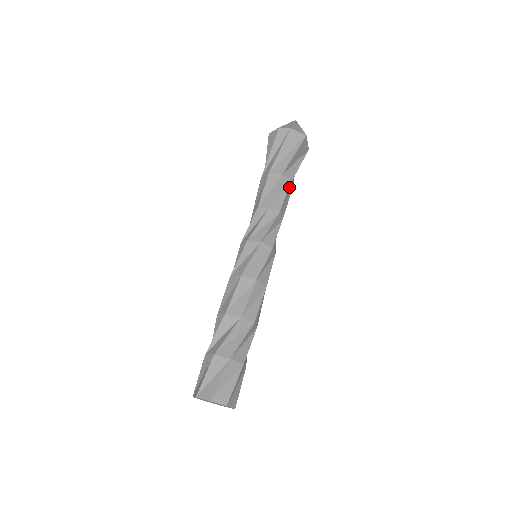
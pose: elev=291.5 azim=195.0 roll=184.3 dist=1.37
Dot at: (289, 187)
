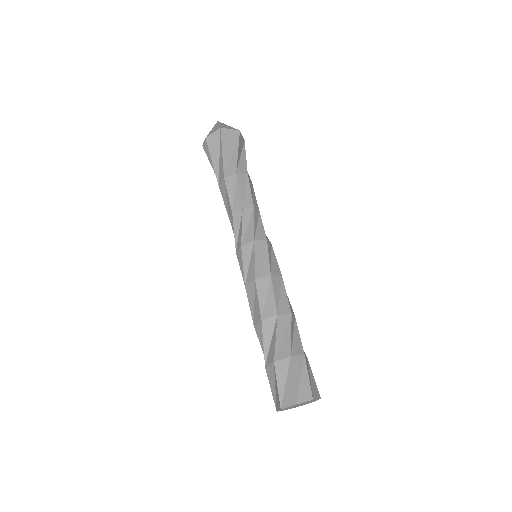
Dot at: (237, 180)
